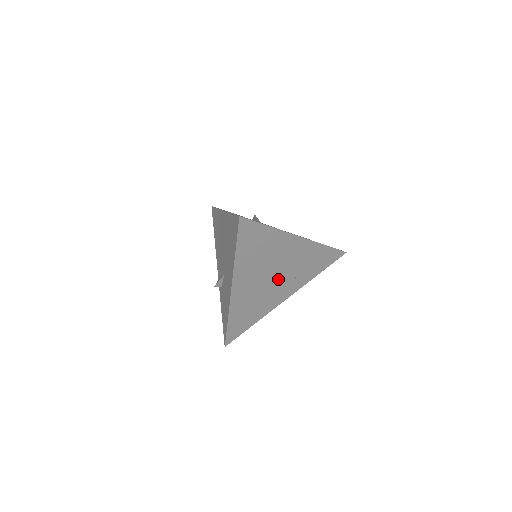
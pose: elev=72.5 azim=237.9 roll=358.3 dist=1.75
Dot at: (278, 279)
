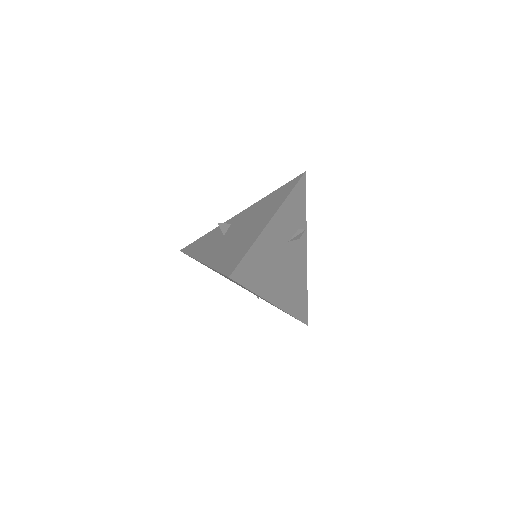
Dot at: occluded
